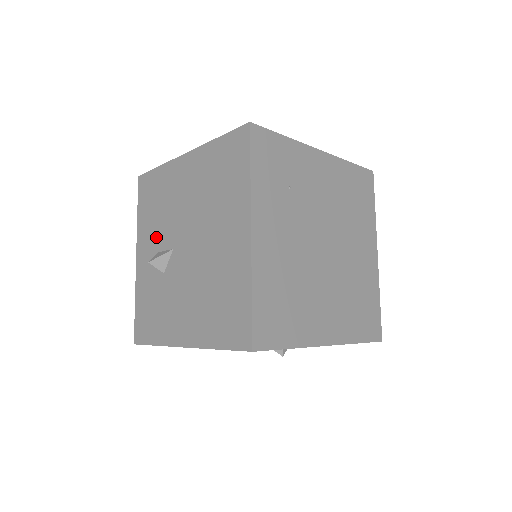
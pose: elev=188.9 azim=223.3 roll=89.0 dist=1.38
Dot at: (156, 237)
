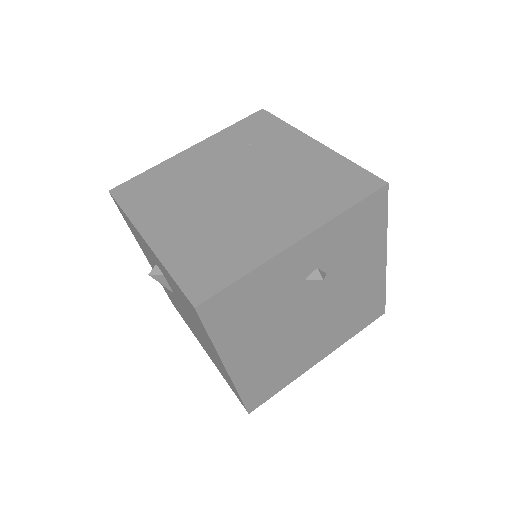
Dot at: occluded
